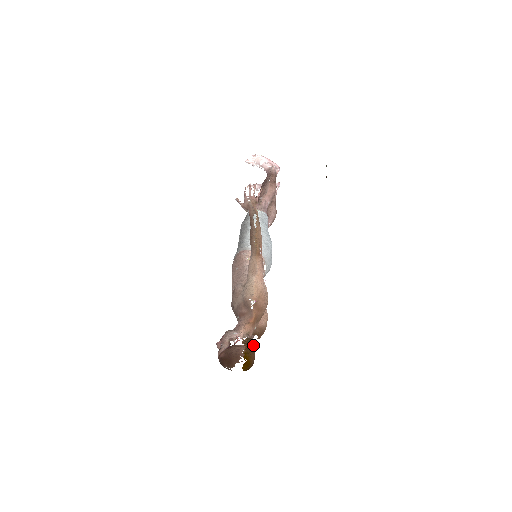
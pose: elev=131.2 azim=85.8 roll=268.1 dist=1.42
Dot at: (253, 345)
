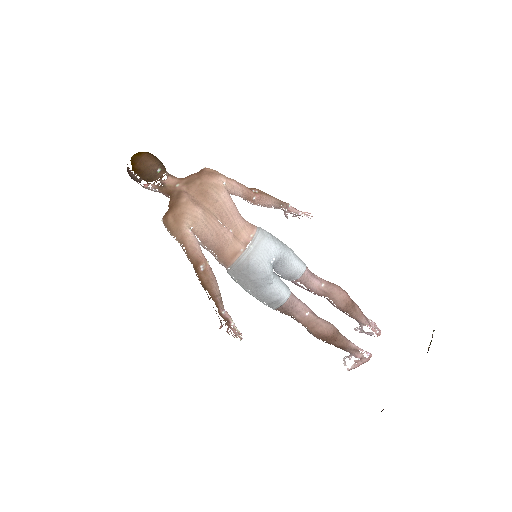
Dot at: (161, 166)
